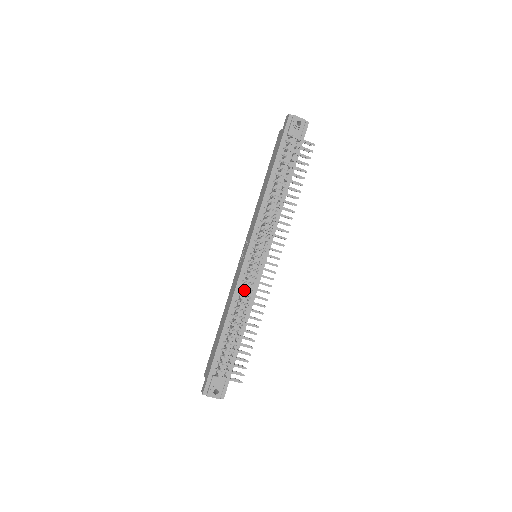
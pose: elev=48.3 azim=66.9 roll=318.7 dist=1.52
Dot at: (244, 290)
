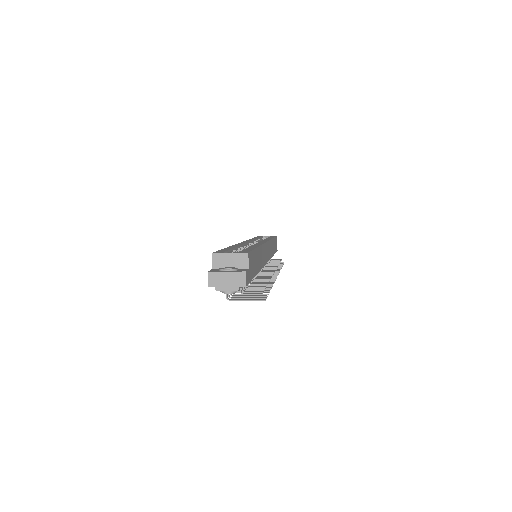
Dot at: occluded
